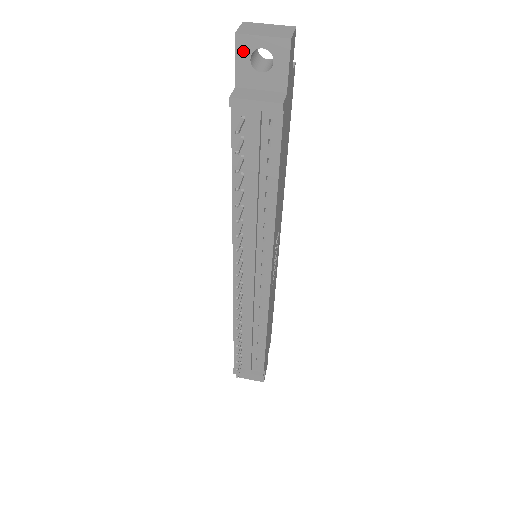
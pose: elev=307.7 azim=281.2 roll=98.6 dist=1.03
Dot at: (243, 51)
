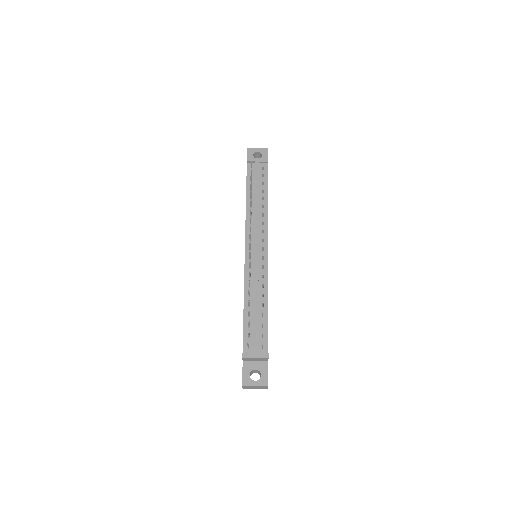
Dot at: (250, 153)
